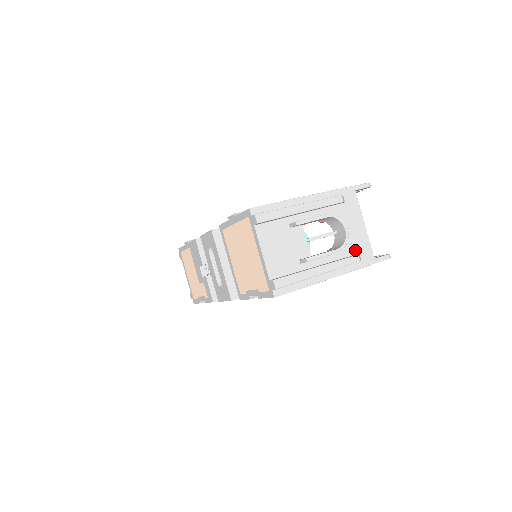
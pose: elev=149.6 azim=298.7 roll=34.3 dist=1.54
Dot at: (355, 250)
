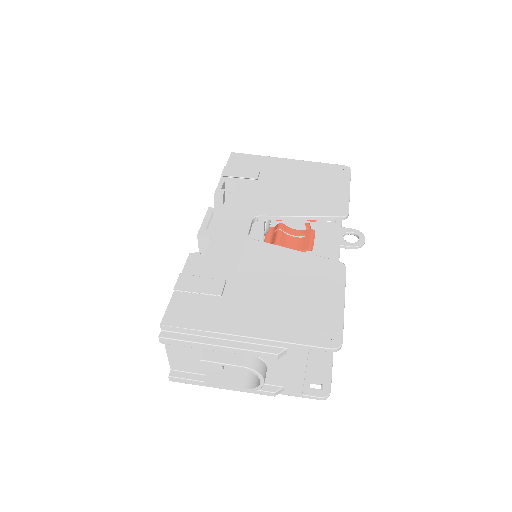
Dot at: (280, 383)
